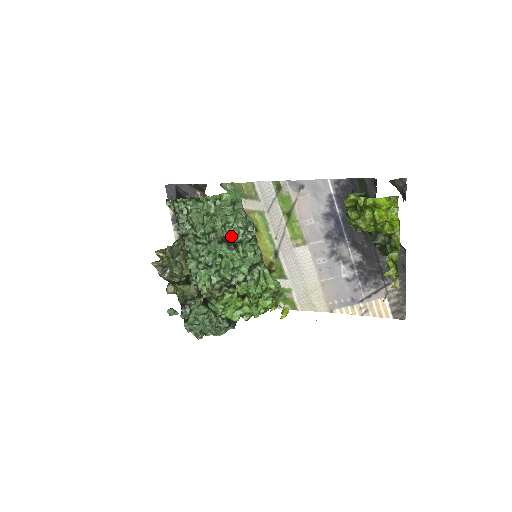
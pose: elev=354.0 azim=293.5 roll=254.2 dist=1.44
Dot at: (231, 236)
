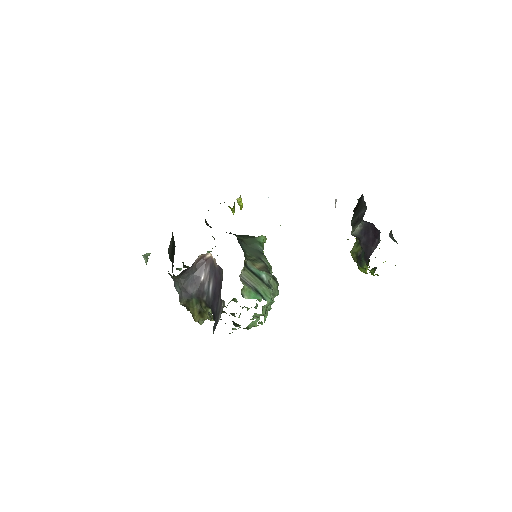
Dot at: occluded
